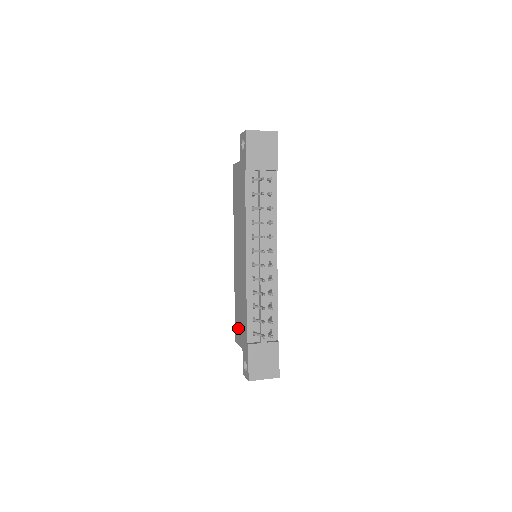
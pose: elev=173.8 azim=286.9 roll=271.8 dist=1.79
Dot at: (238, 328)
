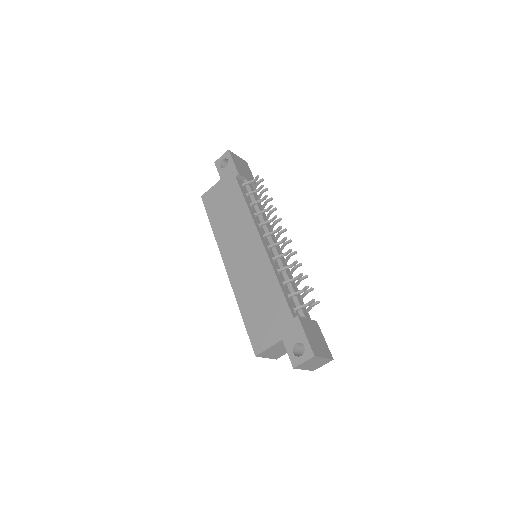
Dot at: (261, 329)
